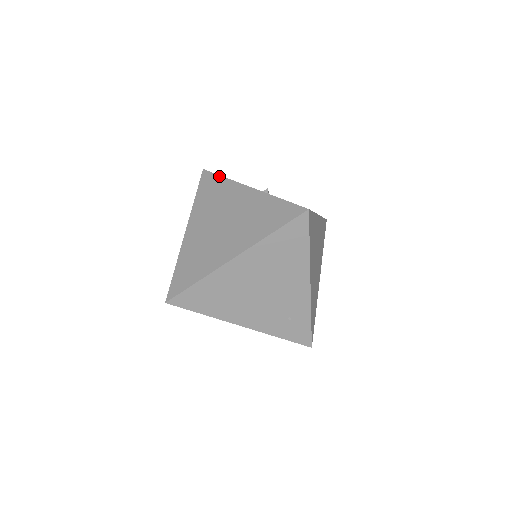
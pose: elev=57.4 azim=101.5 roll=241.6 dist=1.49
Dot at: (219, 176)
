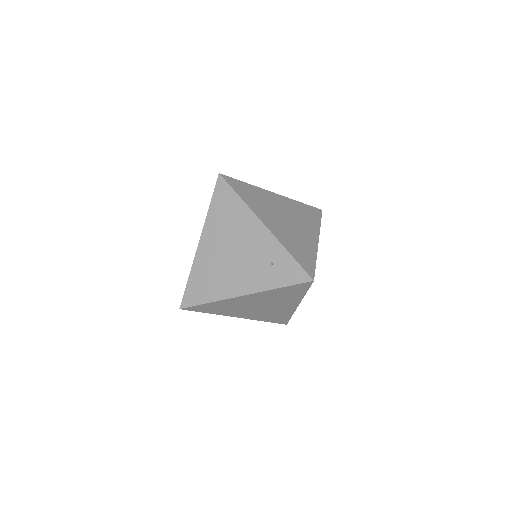
Dot at: occluded
